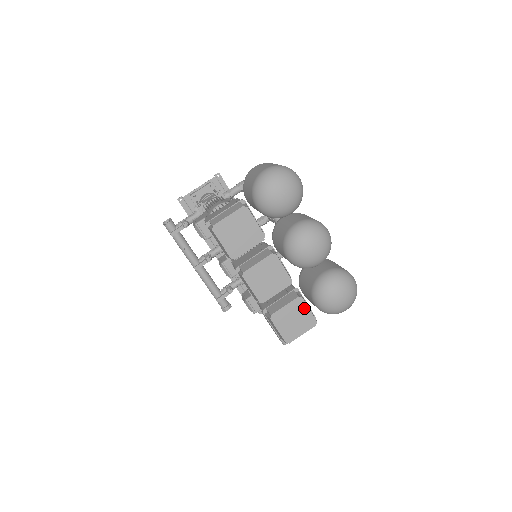
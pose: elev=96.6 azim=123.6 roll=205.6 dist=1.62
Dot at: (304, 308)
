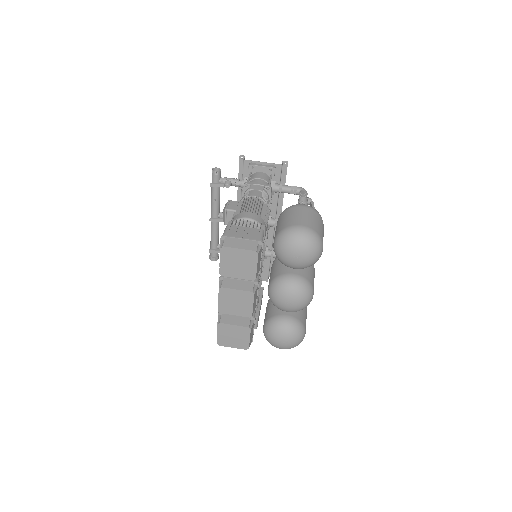
Dot at: (247, 335)
